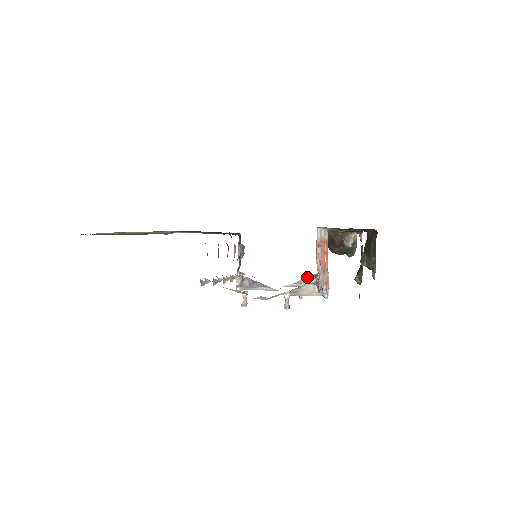
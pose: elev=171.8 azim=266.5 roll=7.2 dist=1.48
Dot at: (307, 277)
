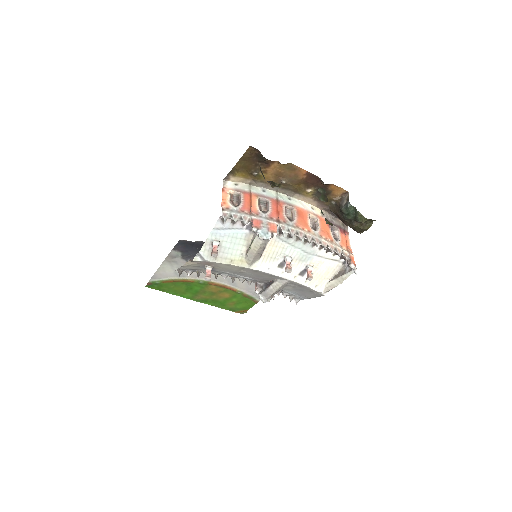
Dot at: (342, 269)
